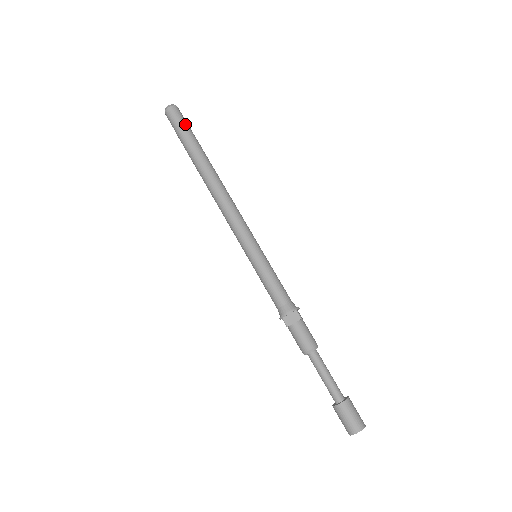
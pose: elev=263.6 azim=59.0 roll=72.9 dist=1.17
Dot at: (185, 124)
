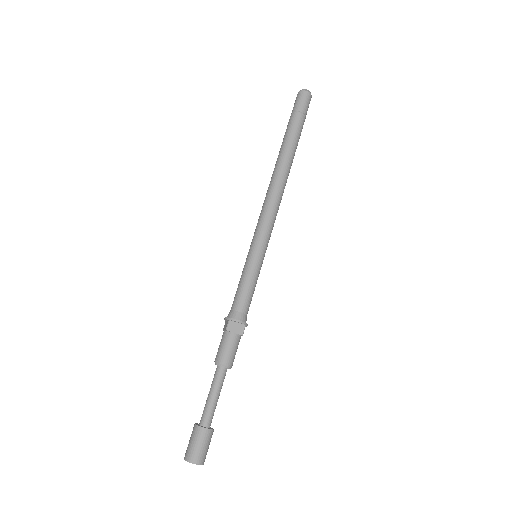
Dot at: (305, 115)
